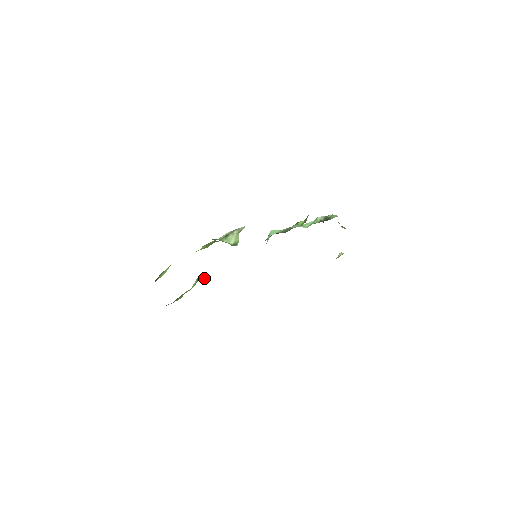
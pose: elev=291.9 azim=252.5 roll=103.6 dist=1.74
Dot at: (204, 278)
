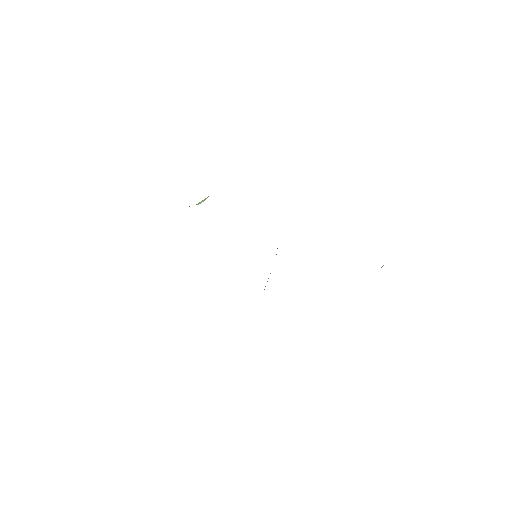
Dot at: occluded
